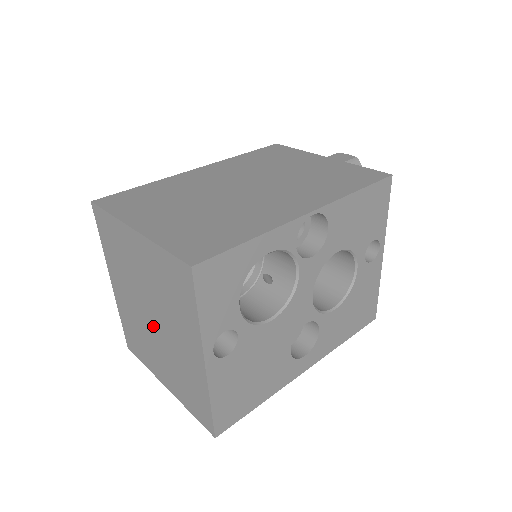
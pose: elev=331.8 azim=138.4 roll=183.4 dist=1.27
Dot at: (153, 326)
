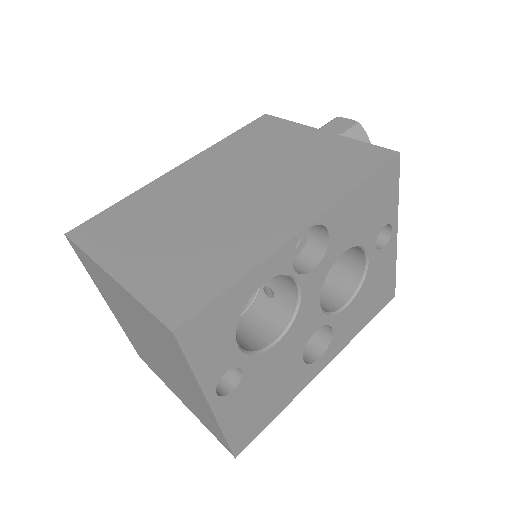
Dot at: (155, 355)
